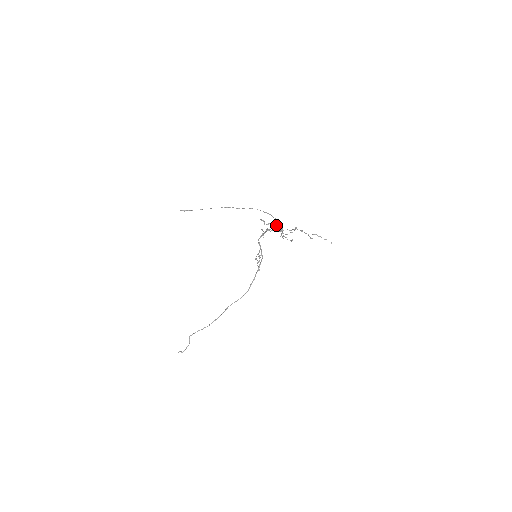
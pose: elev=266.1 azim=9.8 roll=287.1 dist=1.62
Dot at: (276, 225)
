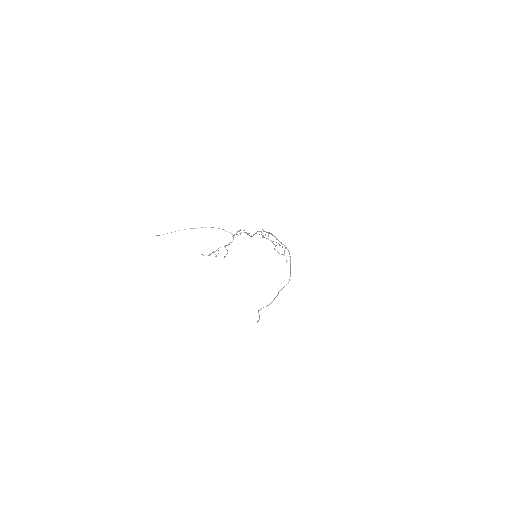
Dot at: (233, 238)
